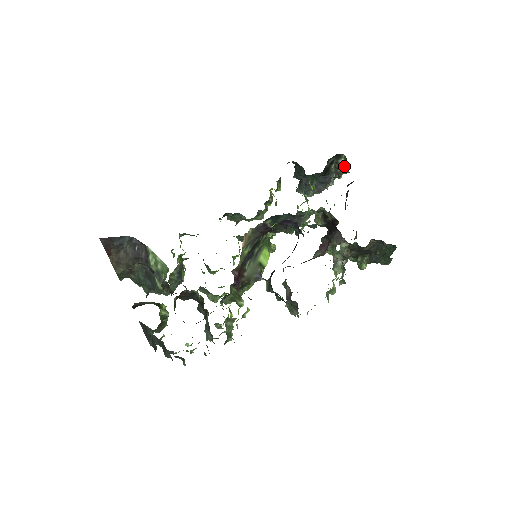
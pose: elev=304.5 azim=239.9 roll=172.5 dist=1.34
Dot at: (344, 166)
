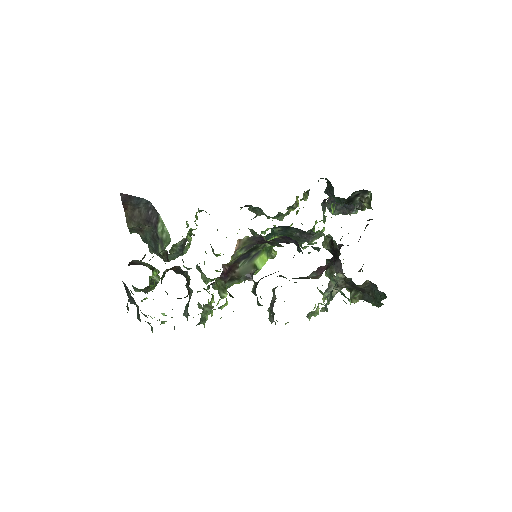
Dot at: (369, 202)
